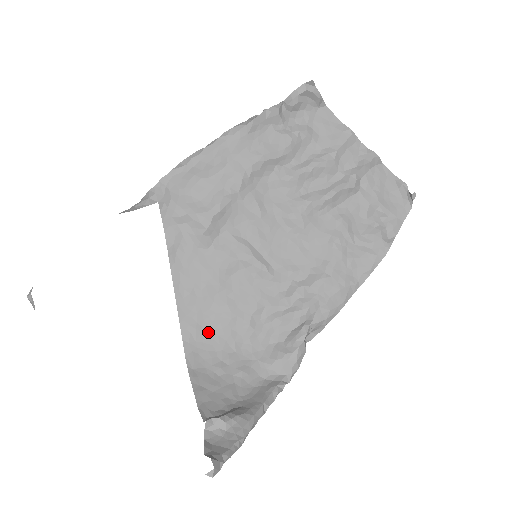
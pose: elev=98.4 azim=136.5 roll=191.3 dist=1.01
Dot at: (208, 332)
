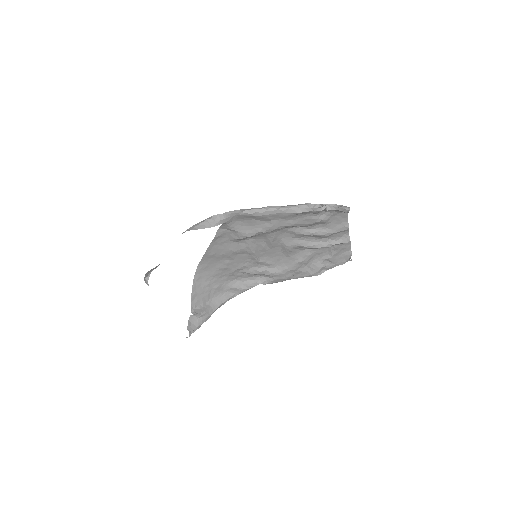
Dot at: (211, 268)
